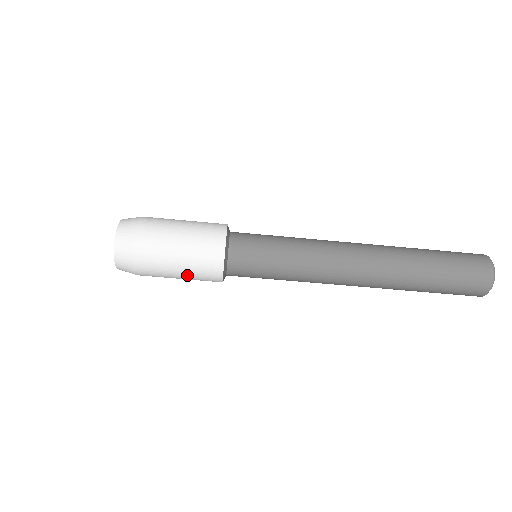
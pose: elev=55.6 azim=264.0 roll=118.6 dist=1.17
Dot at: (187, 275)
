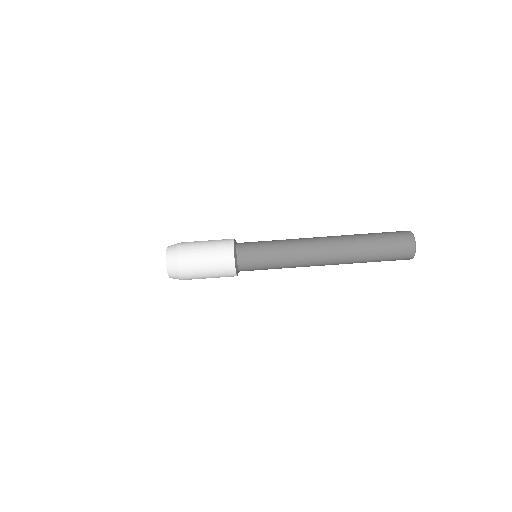
Dot at: (214, 277)
